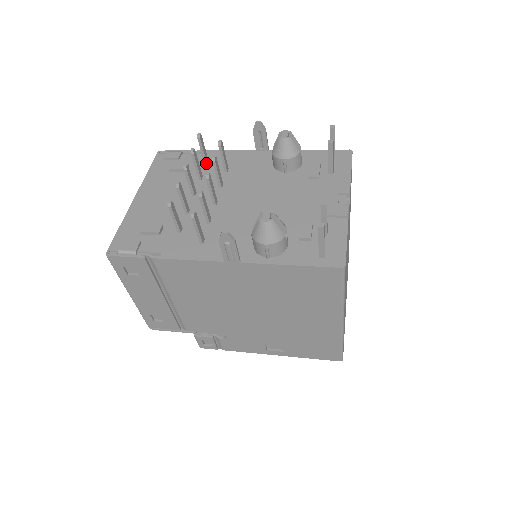
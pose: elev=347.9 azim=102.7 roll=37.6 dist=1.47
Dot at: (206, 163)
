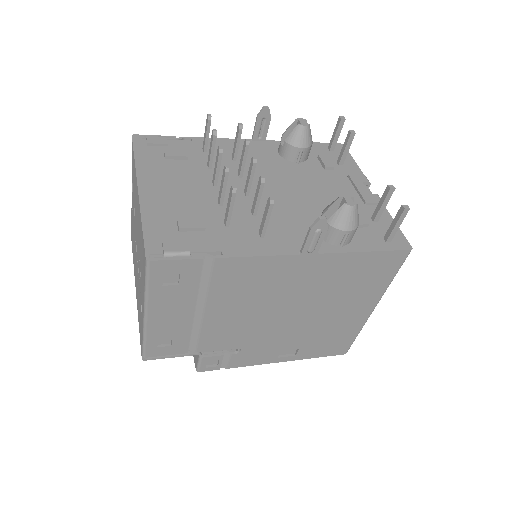
Dot at: (206, 150)
